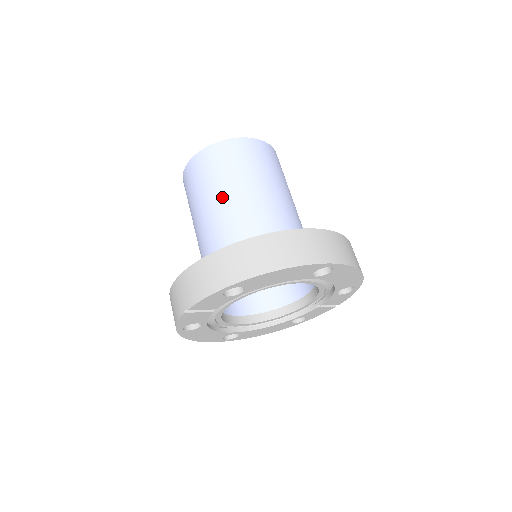
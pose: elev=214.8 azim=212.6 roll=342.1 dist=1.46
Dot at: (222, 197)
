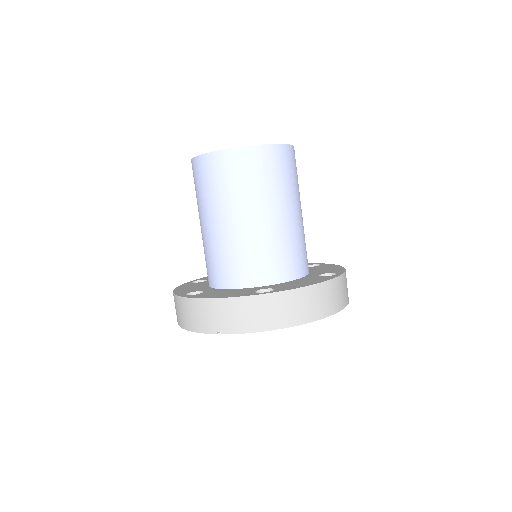
Dot at: (256, 213)
